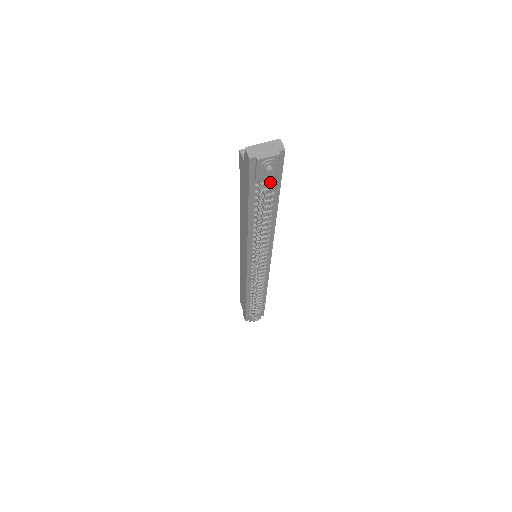
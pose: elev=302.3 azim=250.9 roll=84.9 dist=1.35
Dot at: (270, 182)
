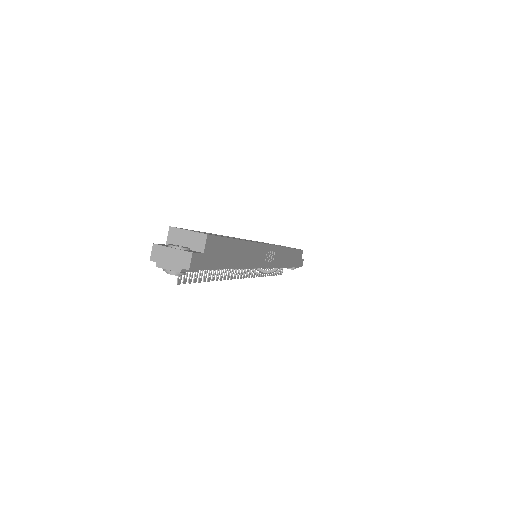
Dot at: occluded
